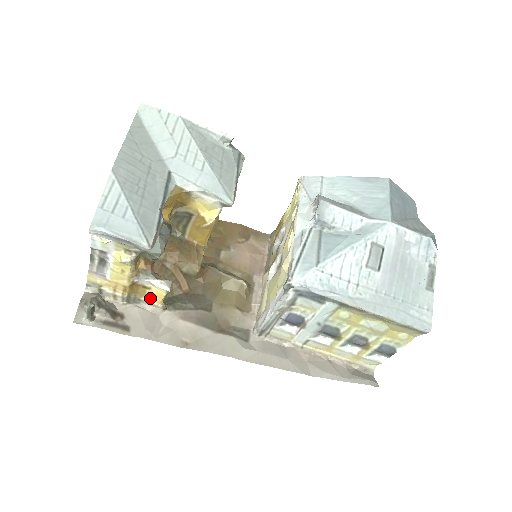
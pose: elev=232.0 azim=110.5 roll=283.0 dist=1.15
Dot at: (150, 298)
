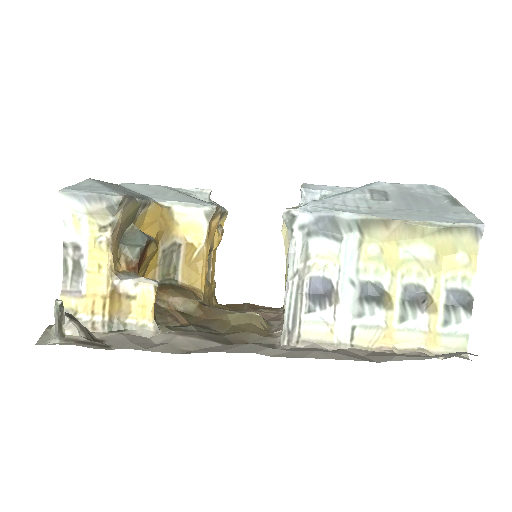
Dot at: (137, 316)
